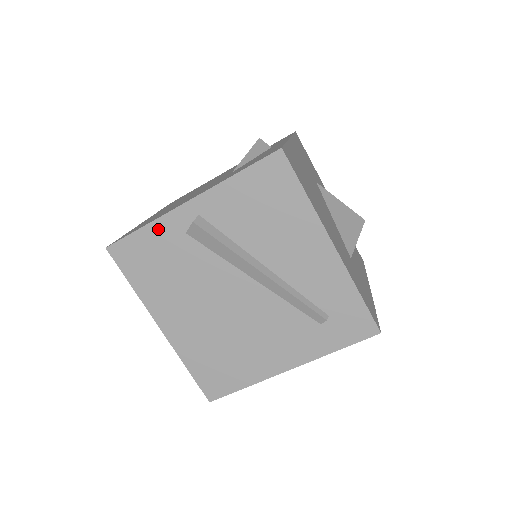
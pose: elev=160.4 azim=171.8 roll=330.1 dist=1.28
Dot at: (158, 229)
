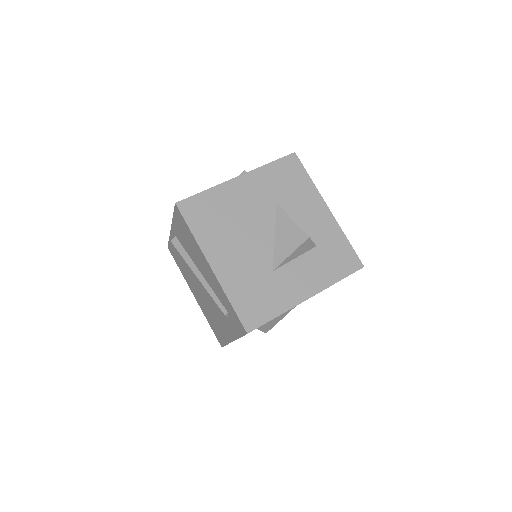
Dot at: occluded
